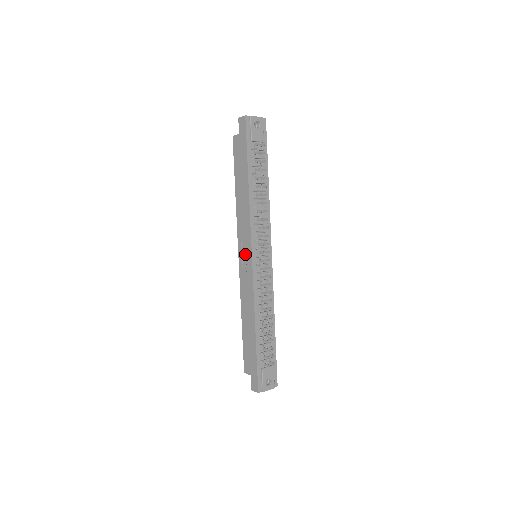
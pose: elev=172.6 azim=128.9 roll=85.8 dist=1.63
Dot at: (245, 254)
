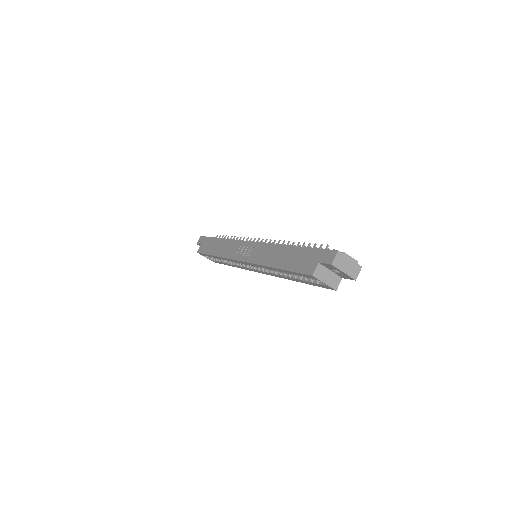
Dot at: (244, 250)
